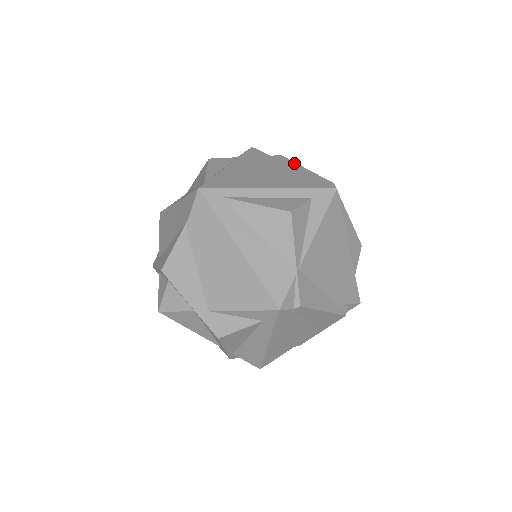
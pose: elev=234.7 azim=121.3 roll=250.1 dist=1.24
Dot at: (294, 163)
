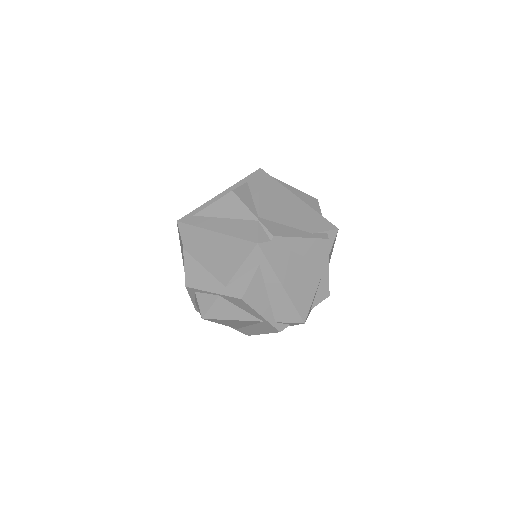
Dot at: occluded
